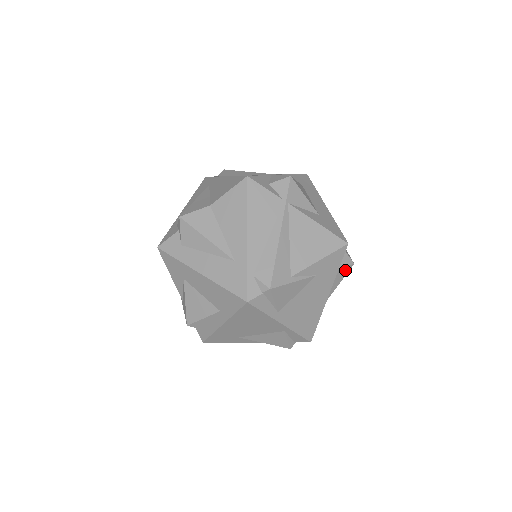
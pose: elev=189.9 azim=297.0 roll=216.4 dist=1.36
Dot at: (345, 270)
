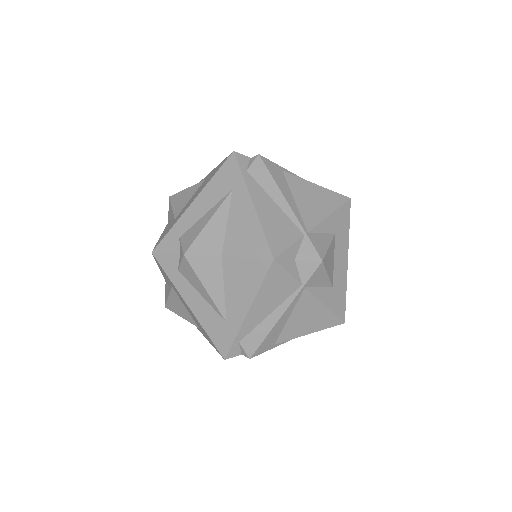
Dot at: occluded
